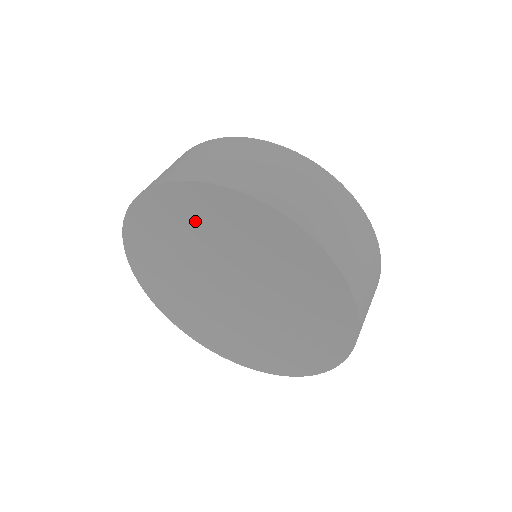
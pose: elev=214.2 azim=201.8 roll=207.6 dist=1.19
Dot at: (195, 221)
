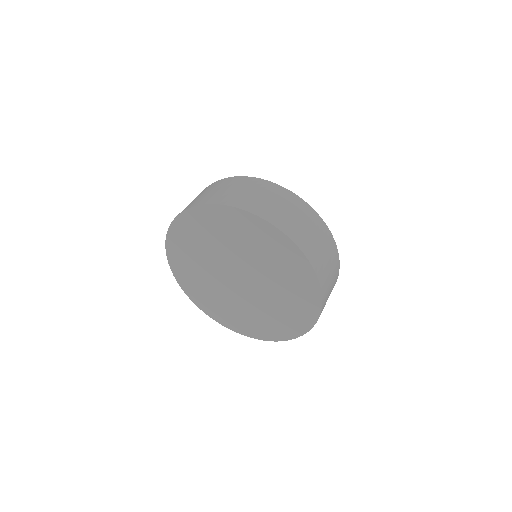
Dot at: (272, 253)
